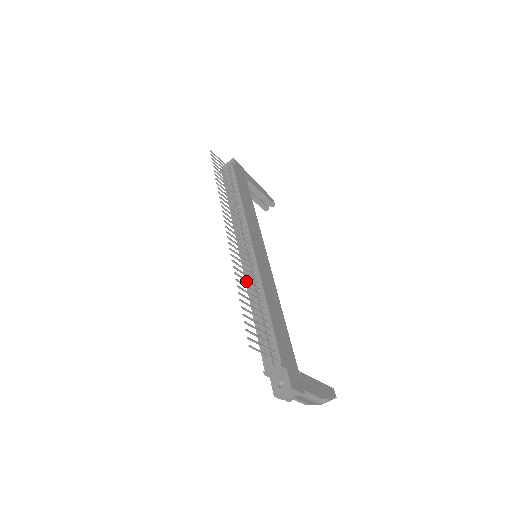
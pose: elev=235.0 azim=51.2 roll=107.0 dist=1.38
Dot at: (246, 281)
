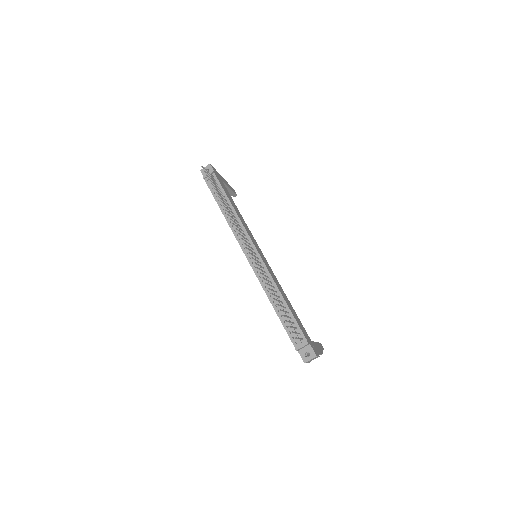
Dot at: (269, 285)
